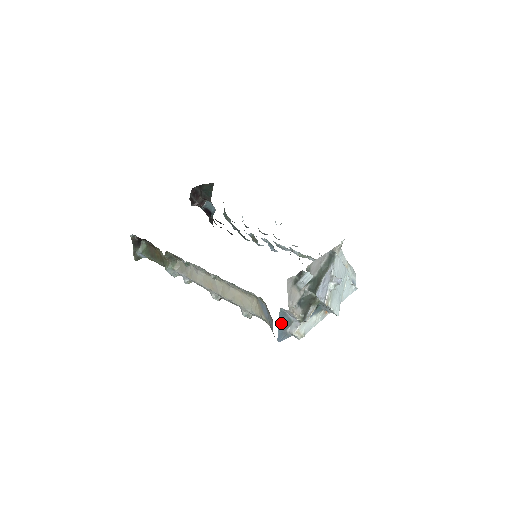
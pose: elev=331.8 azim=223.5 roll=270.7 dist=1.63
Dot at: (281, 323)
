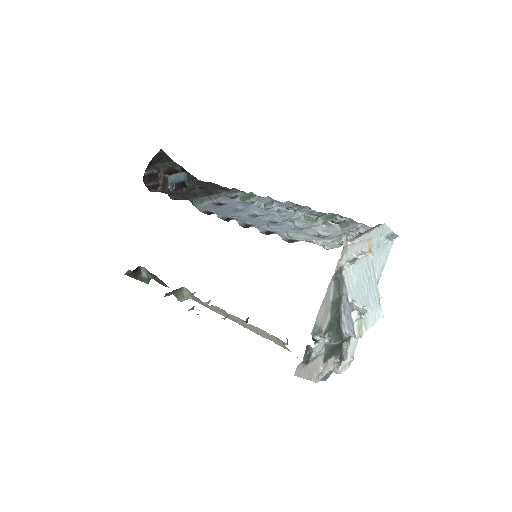
Dot at: occluded
